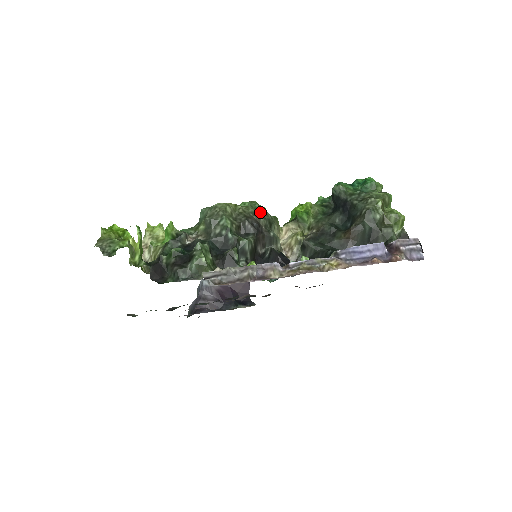
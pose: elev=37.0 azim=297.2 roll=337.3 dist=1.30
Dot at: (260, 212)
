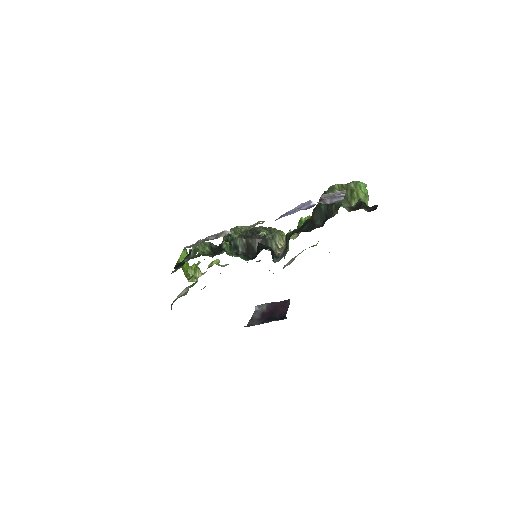
Dot at: (266, 228)
